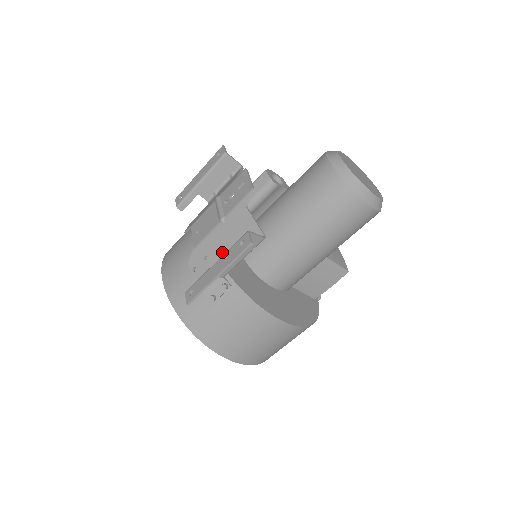
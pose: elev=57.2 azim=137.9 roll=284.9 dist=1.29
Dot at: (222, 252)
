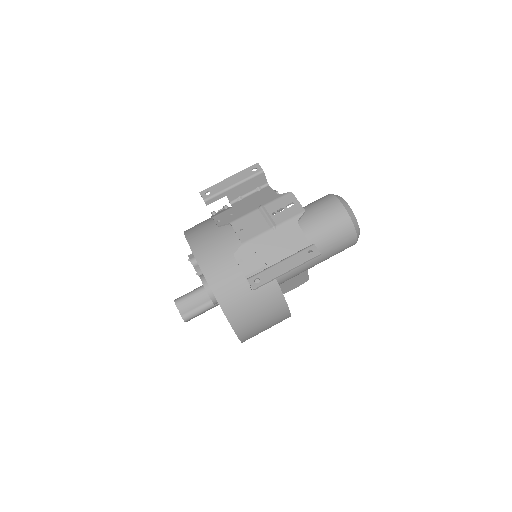
Dot at: (271, 252)
